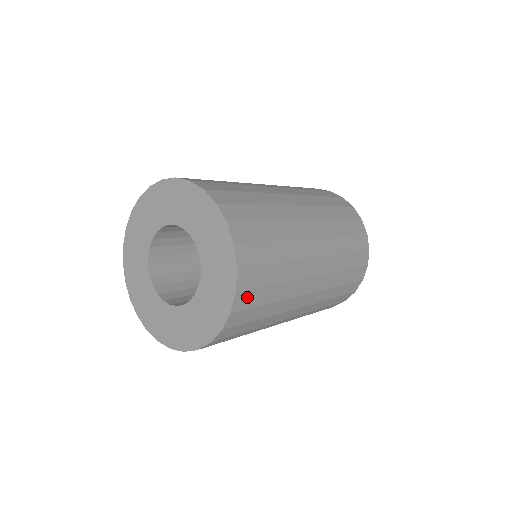
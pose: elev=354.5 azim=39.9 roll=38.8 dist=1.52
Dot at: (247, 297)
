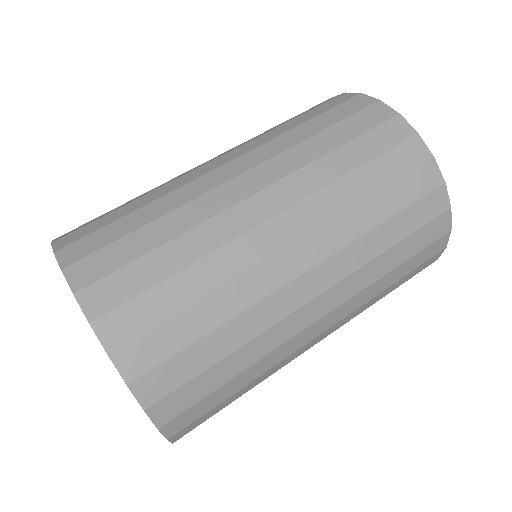
Dot at: occluded
